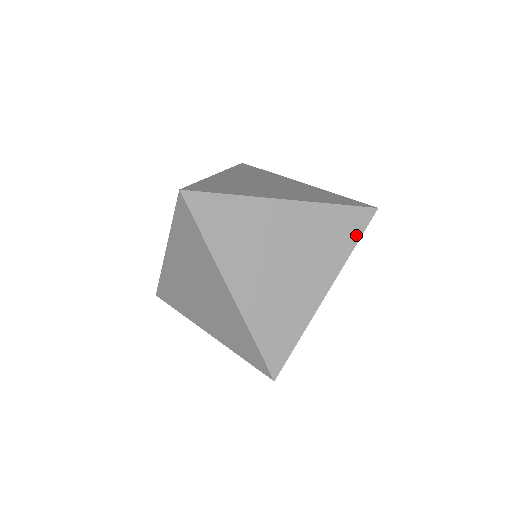
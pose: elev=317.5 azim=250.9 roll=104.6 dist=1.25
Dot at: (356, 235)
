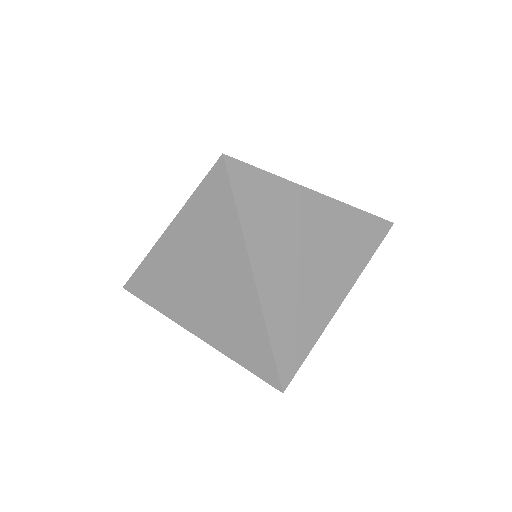
Dot at: (374, 246)
